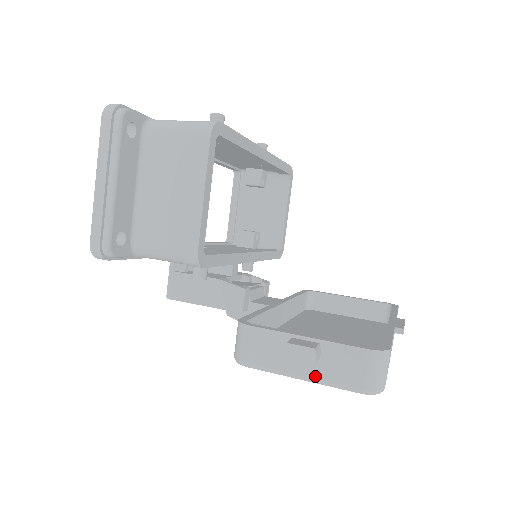
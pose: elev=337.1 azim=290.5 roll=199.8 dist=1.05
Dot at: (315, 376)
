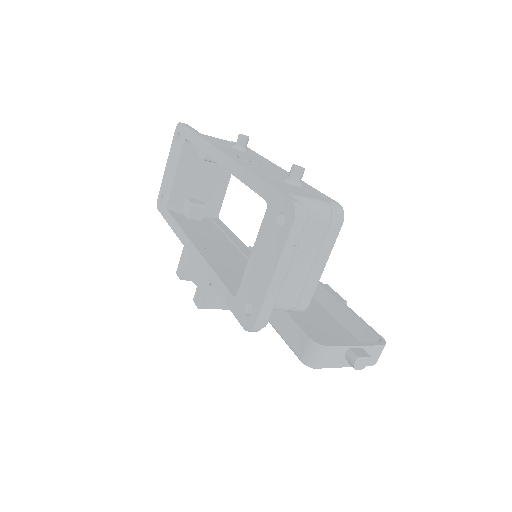
Dot at: occluded
